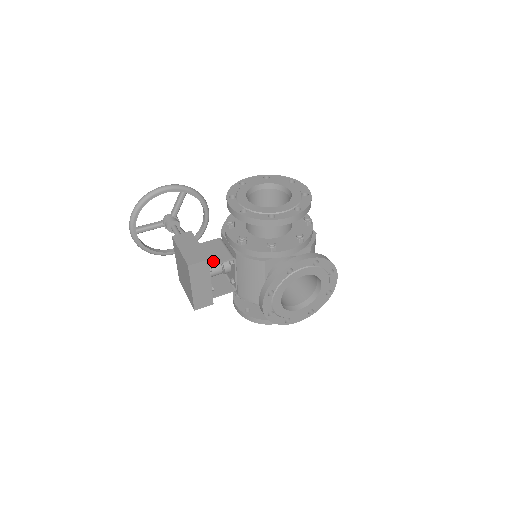
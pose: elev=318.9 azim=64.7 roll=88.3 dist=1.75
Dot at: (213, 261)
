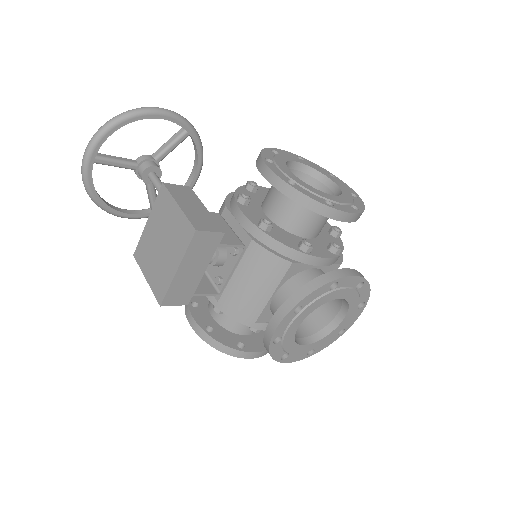
Dot at: occluded
